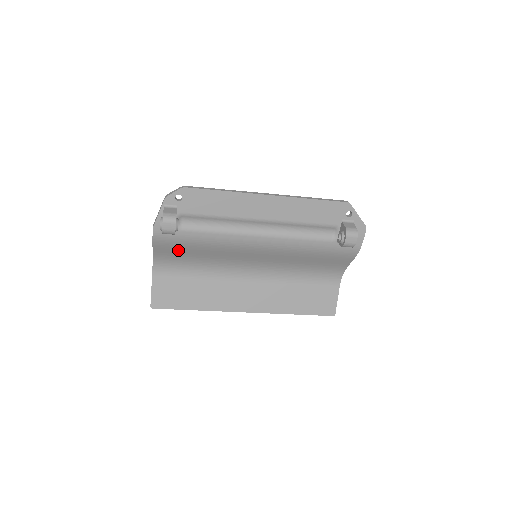
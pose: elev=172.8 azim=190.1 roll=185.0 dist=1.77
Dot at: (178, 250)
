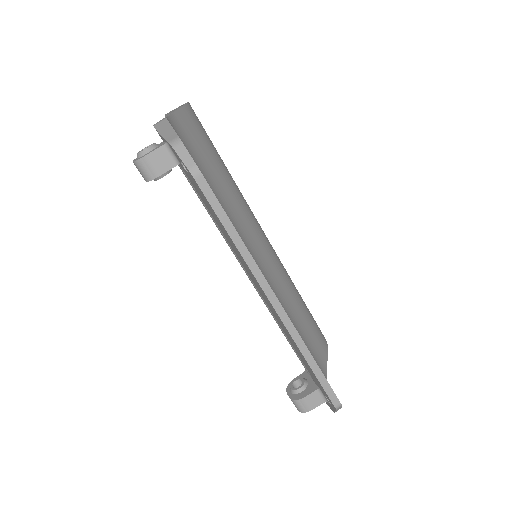
Dot at: occluded
